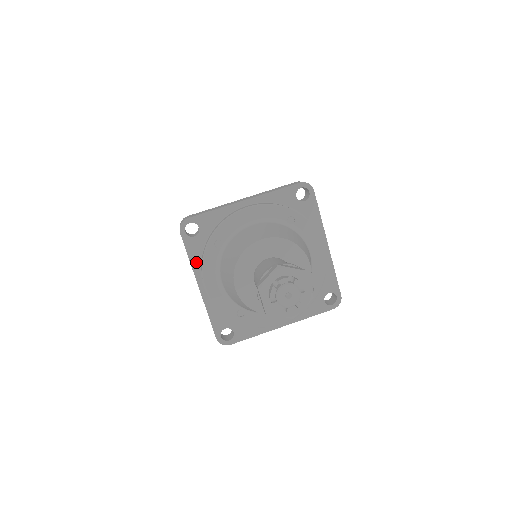
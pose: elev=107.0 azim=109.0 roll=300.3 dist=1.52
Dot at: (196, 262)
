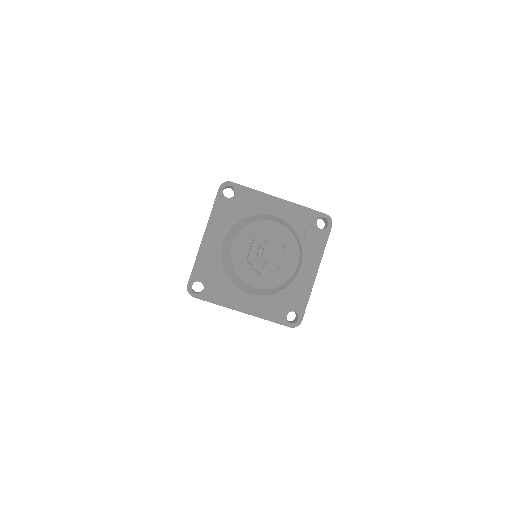
Dot at: (215, 216)
